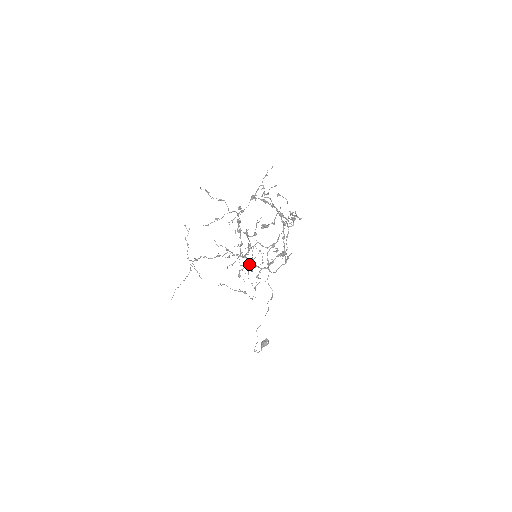
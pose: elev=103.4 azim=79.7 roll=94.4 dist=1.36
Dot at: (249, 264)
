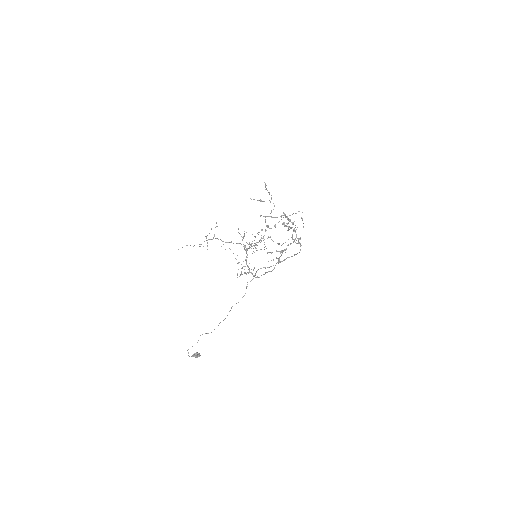
Dot at: (256, 245)
